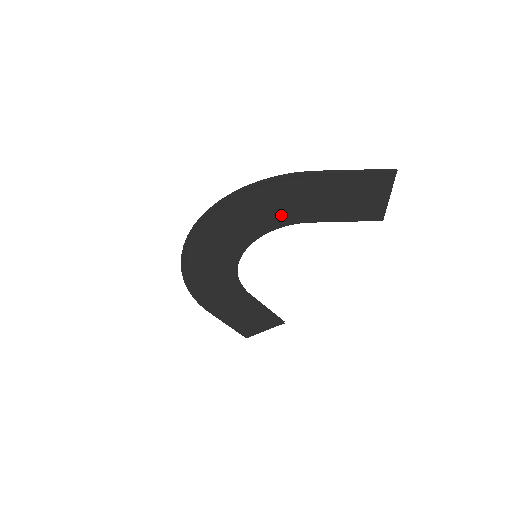
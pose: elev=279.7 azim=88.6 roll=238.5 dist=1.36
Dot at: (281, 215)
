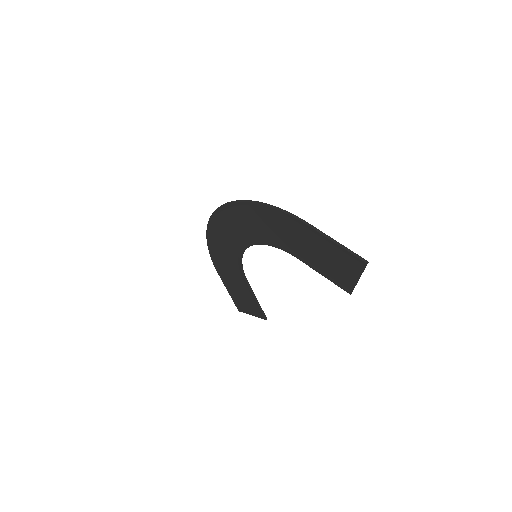
Dot at: (278, 238)
